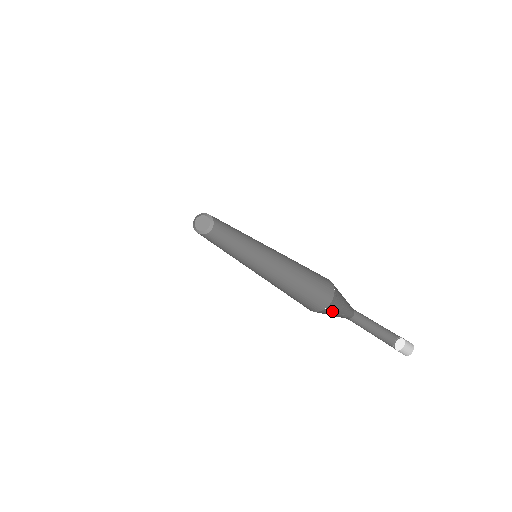
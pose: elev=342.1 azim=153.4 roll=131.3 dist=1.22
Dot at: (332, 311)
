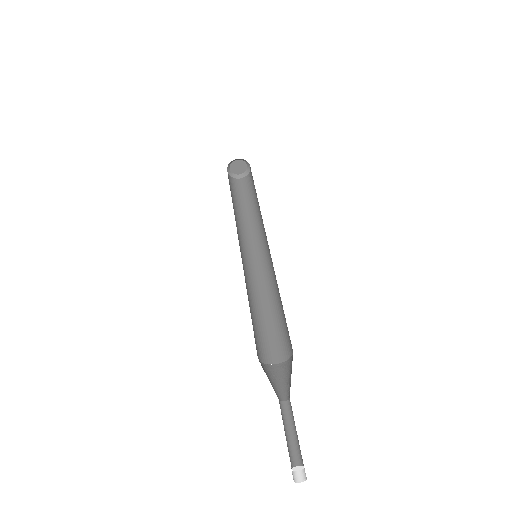
Dot at: (290, 369)
